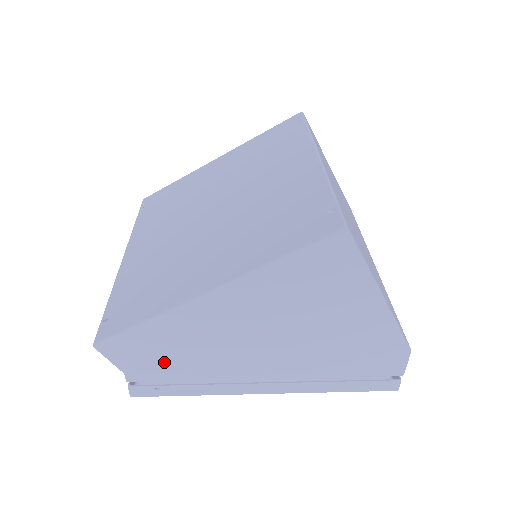
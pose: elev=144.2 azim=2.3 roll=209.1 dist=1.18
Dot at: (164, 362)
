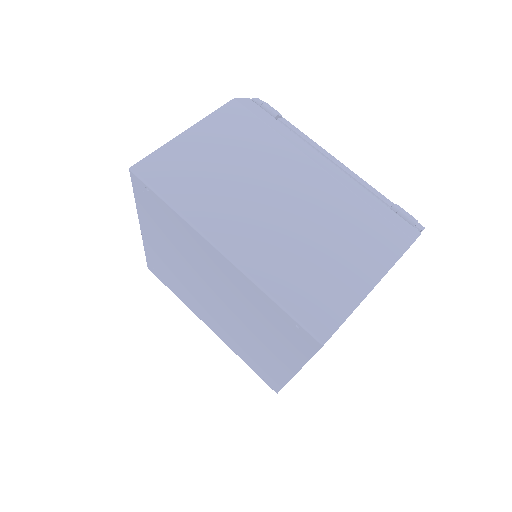
Dot at: occluded
